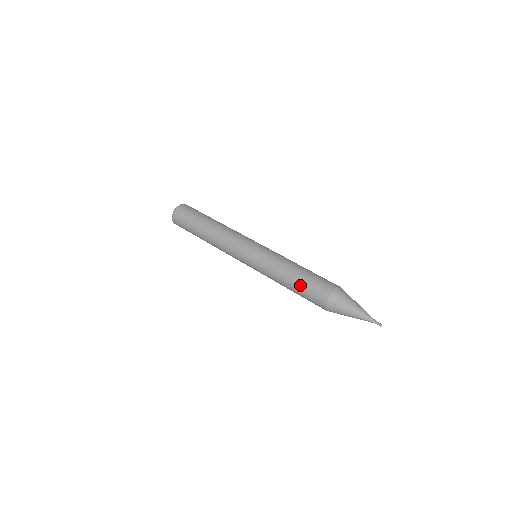
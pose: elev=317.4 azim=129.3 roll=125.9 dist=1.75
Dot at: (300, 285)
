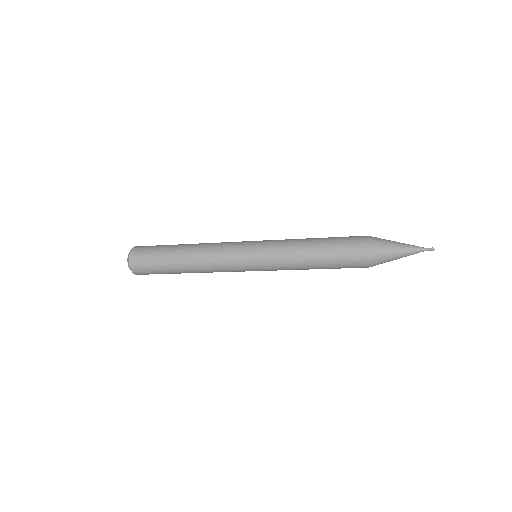
Dot at: (329, 250)
